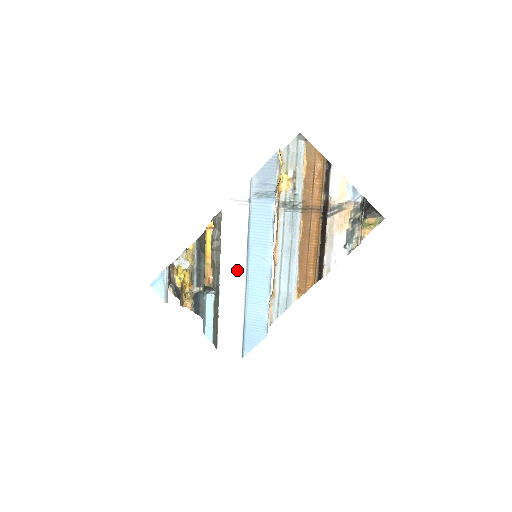
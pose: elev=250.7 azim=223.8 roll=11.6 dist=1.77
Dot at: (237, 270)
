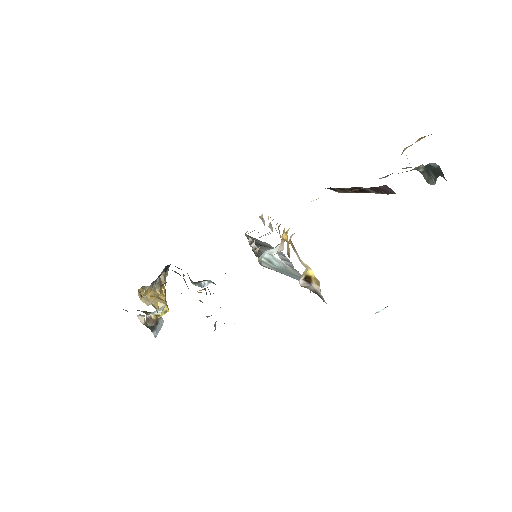
Dot at: occluded
